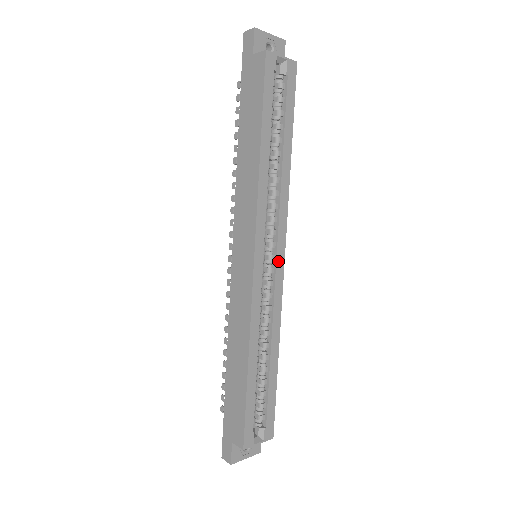
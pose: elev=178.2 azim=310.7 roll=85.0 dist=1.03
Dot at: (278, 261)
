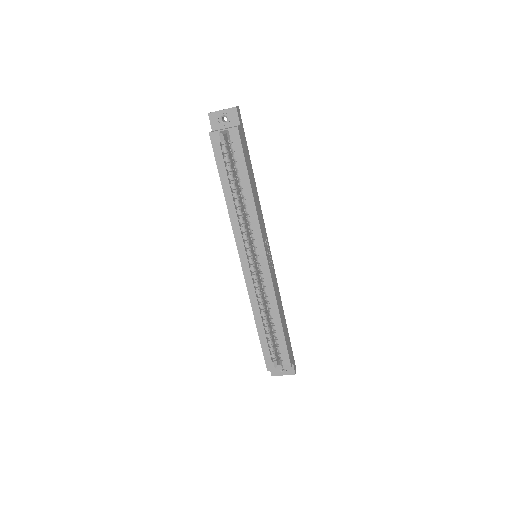
Dot at: (262, 262)
